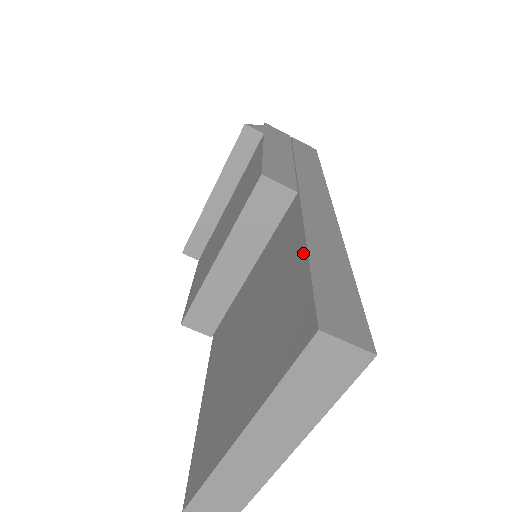
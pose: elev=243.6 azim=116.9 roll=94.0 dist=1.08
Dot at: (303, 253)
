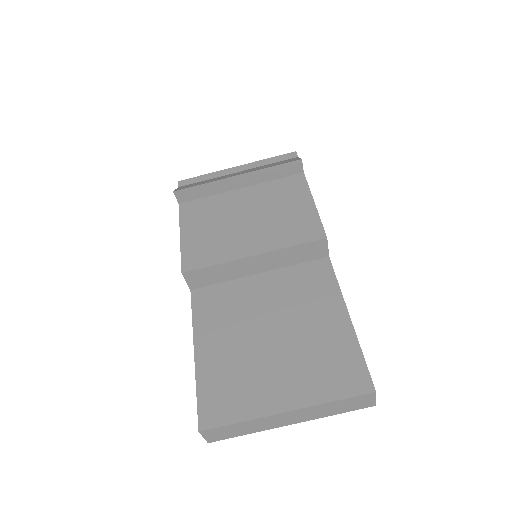
Dot at: (347, 322)
